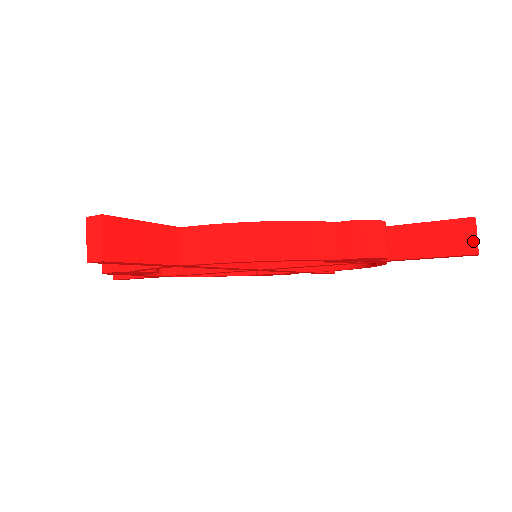
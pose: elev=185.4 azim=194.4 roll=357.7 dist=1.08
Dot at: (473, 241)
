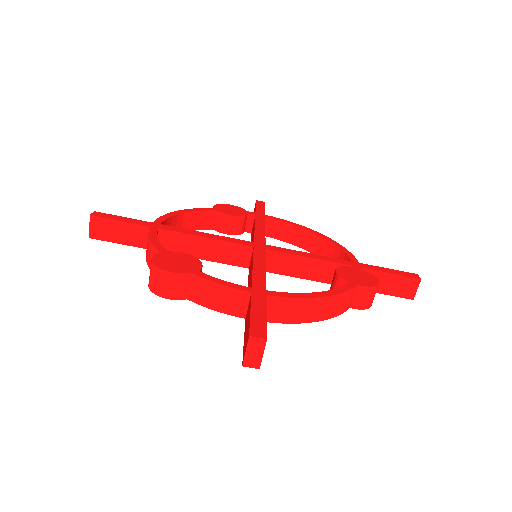
Dot at: (414, 292)
